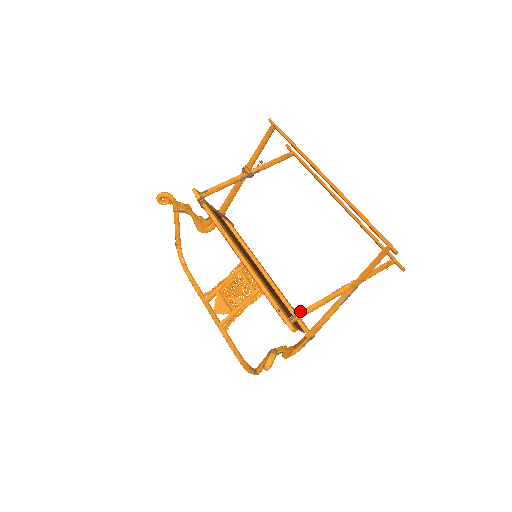
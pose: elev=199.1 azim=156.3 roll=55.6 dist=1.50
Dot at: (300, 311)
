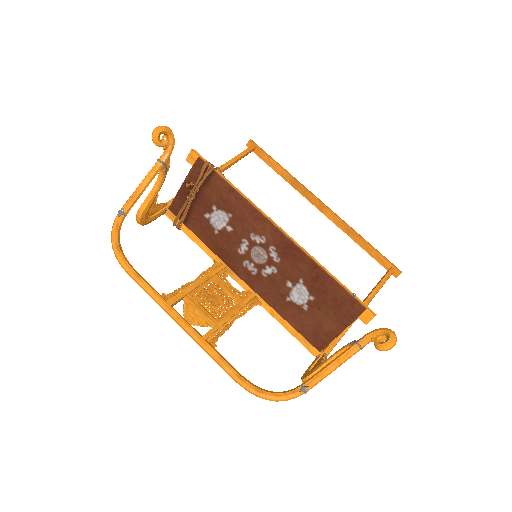
Dot at: occluded
